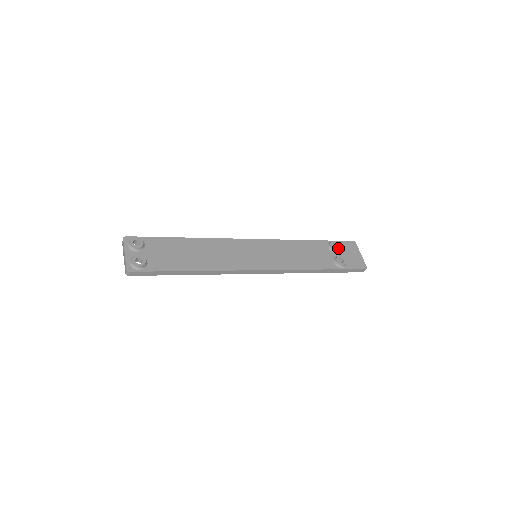
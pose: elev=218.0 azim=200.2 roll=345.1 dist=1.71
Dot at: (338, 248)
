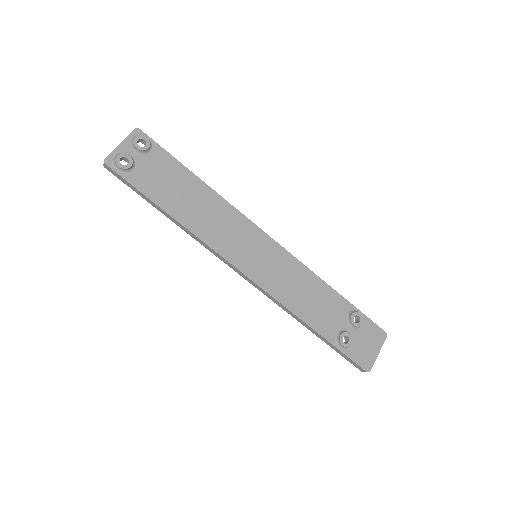
Dot at: (357, 324)
